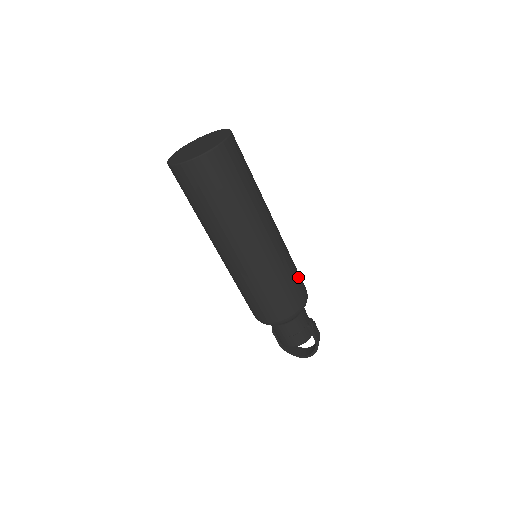
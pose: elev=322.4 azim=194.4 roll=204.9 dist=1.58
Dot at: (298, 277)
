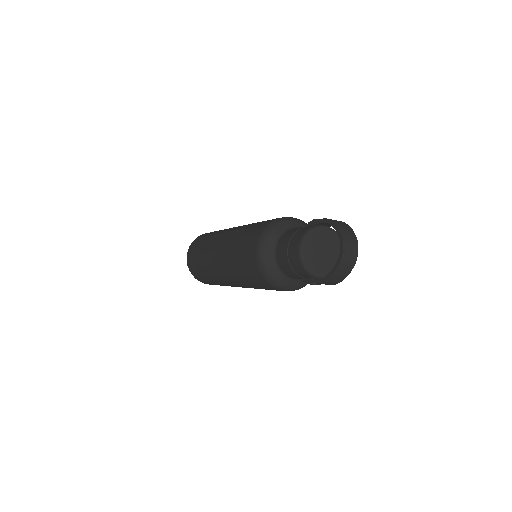
Dot at: occluded
